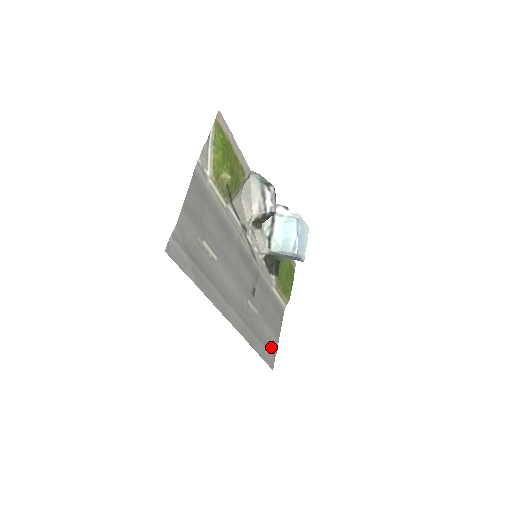
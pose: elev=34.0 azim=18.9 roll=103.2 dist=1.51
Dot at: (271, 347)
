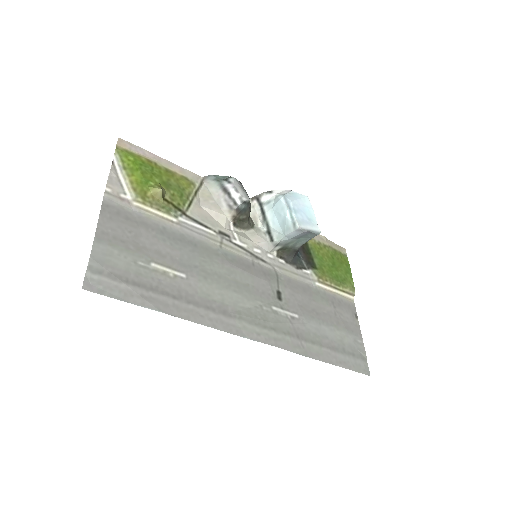
Dot at: (350, 349)
